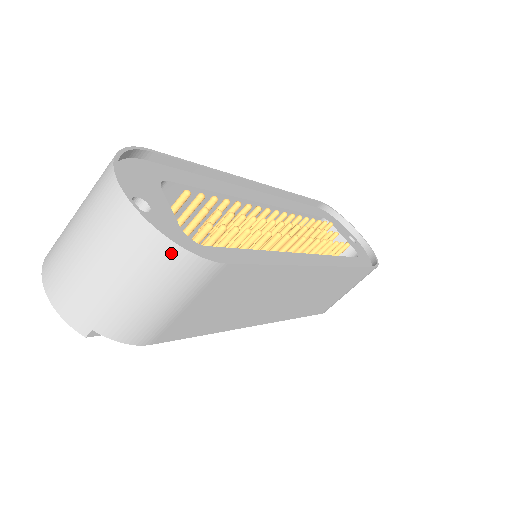
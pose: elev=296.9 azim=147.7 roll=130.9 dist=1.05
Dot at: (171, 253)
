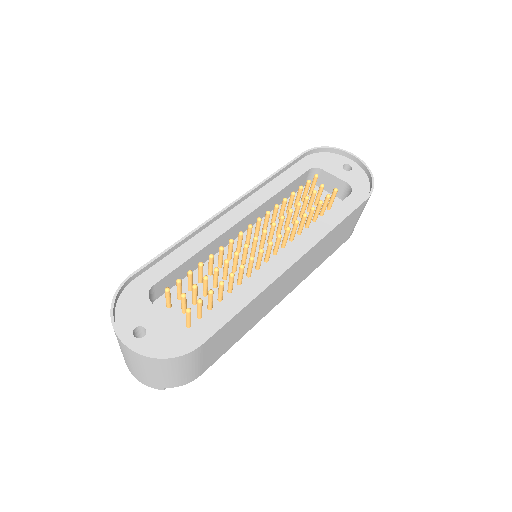
Dot at: (166, 361)
